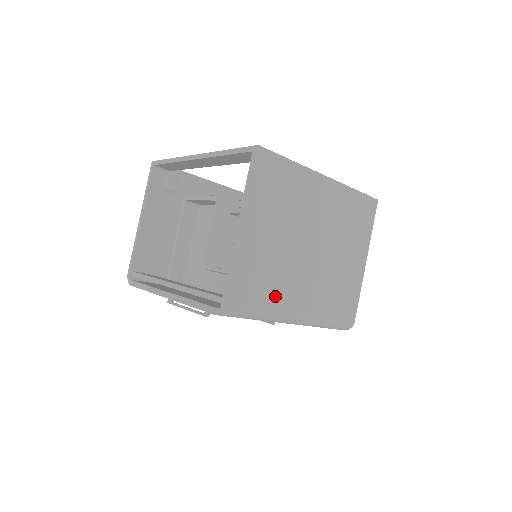
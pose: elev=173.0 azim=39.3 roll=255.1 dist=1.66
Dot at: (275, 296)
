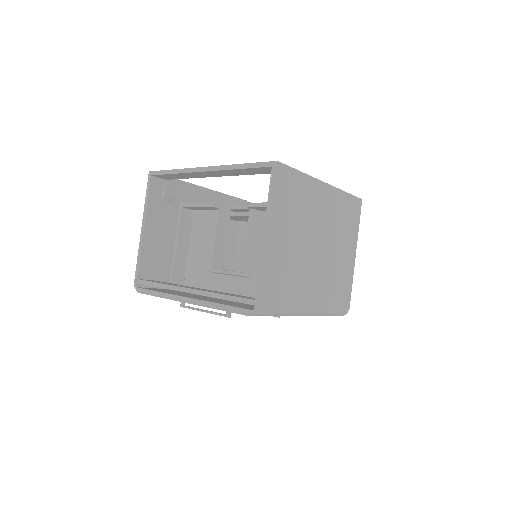
Dot at: (294, 294)
